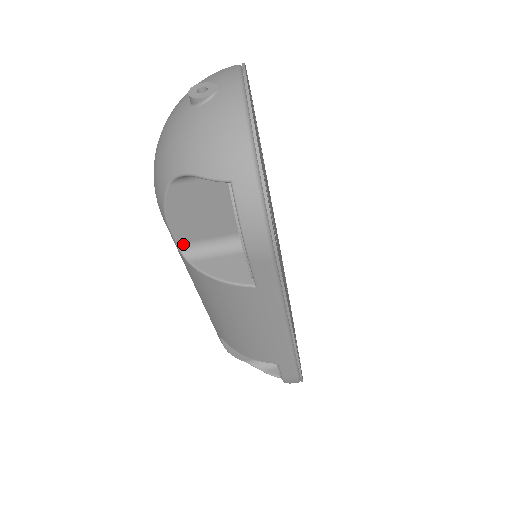
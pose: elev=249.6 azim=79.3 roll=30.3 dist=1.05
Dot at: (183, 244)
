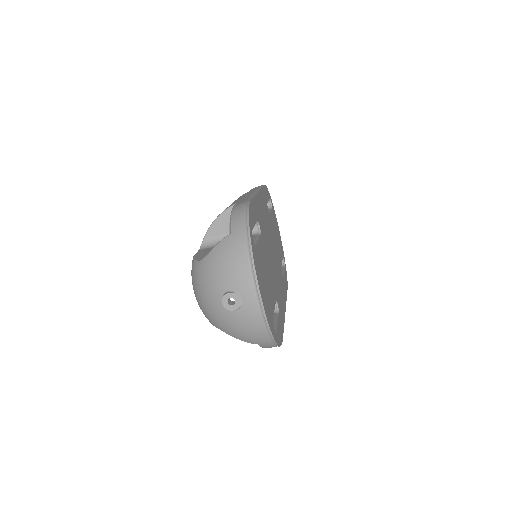
Dot at: occluded
